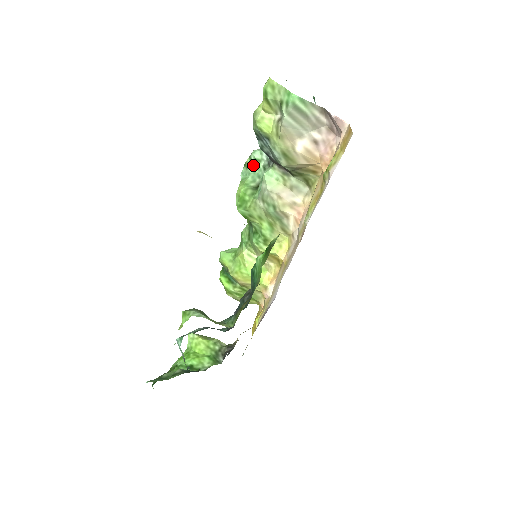
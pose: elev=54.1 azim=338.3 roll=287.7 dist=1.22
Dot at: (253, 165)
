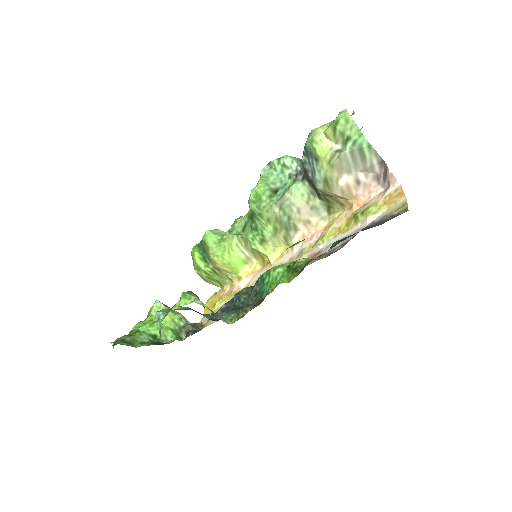
Dot at: (279, 168)
